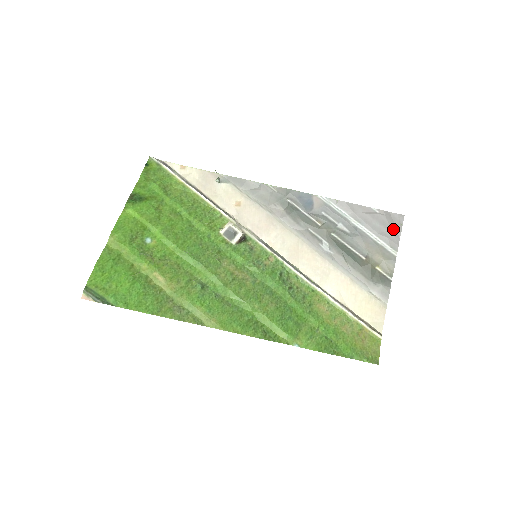
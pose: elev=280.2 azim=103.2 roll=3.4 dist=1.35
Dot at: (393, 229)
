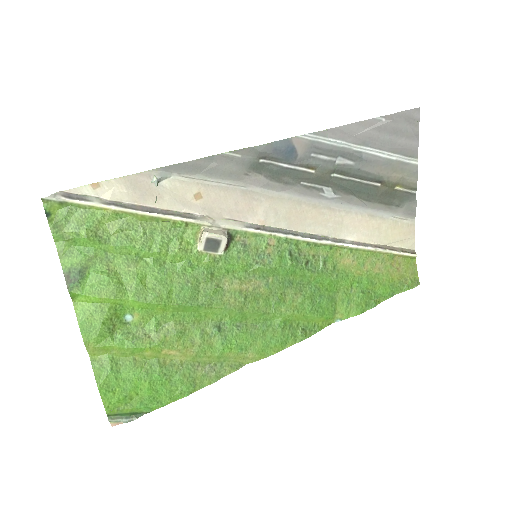
Dot at: (408, 133)
